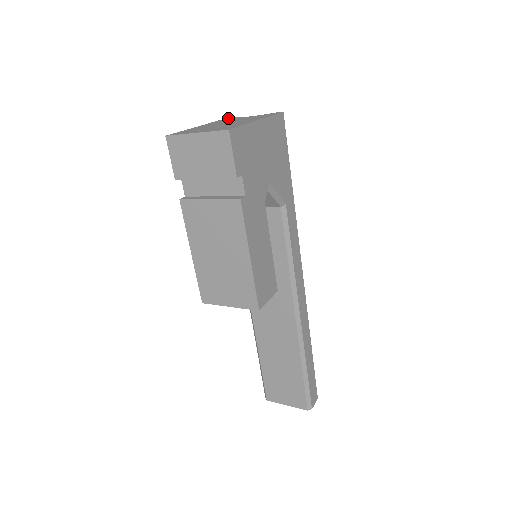
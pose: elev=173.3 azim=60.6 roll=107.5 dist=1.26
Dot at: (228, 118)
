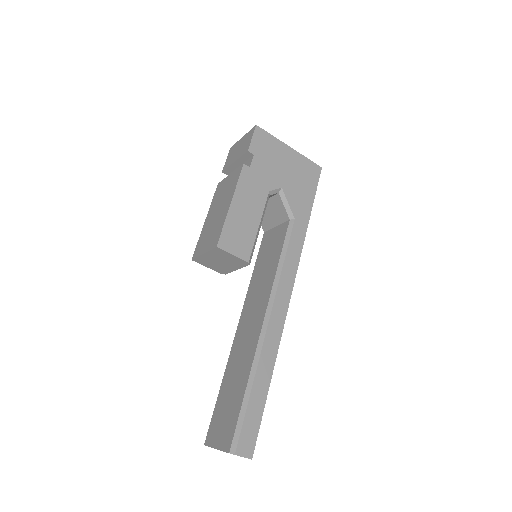
Dot at: occluded
